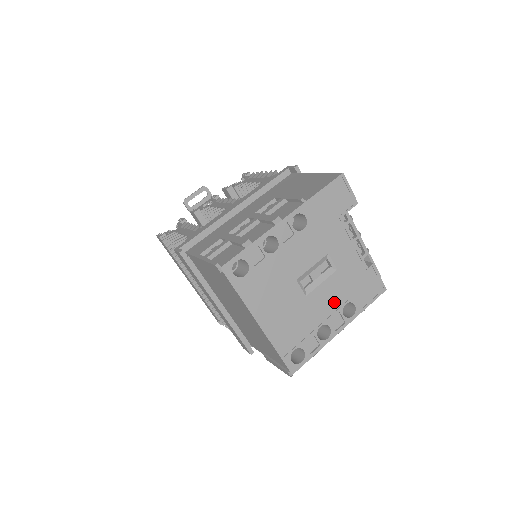
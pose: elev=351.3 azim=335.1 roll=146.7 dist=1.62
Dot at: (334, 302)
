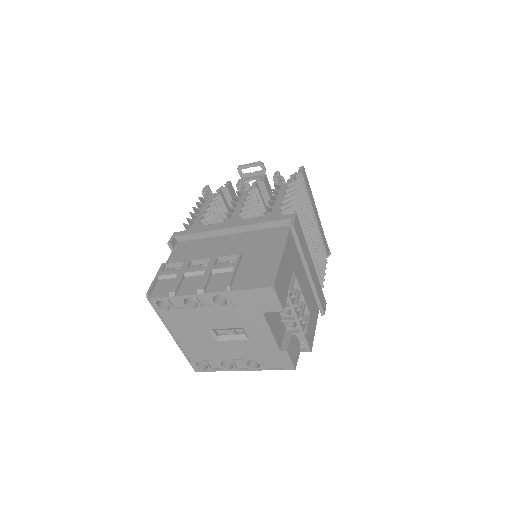
Dot at: (241, 354)
